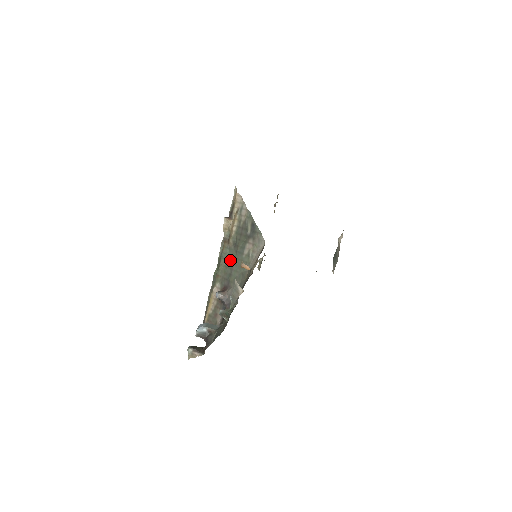
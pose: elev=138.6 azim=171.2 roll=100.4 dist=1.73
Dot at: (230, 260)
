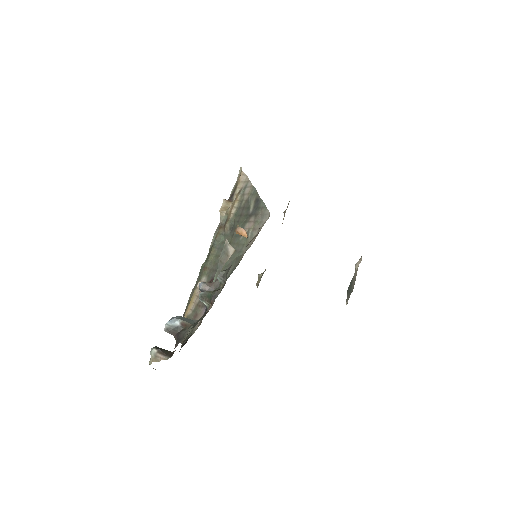
Dot at: occluded
